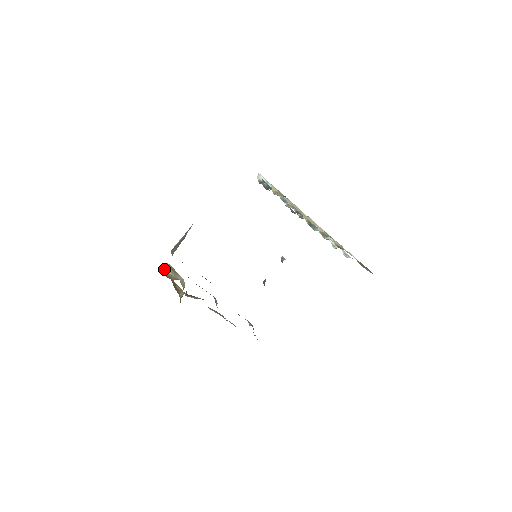
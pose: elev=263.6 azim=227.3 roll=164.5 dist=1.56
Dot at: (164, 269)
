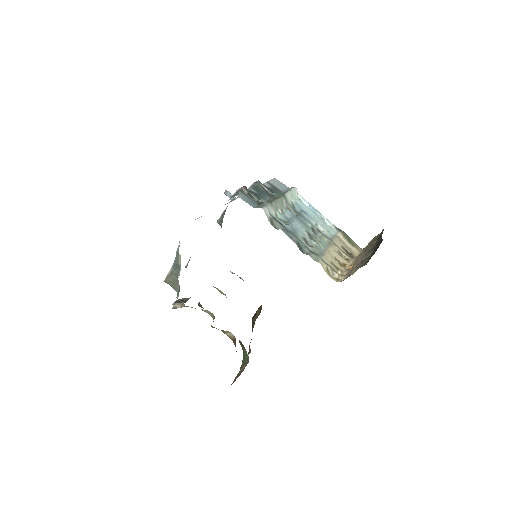
Dot at: occluded
